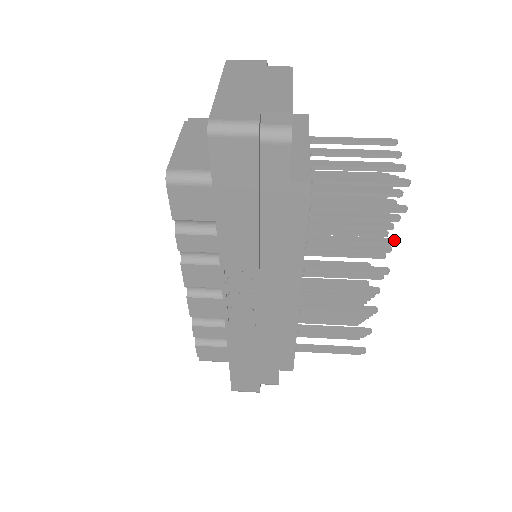
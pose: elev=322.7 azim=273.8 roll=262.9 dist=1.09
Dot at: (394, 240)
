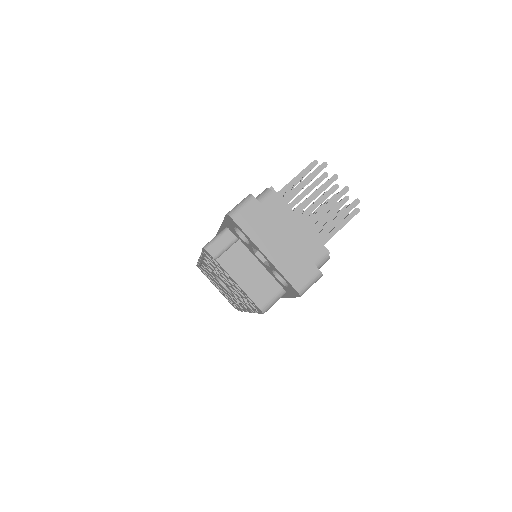
Dot at: occluded
